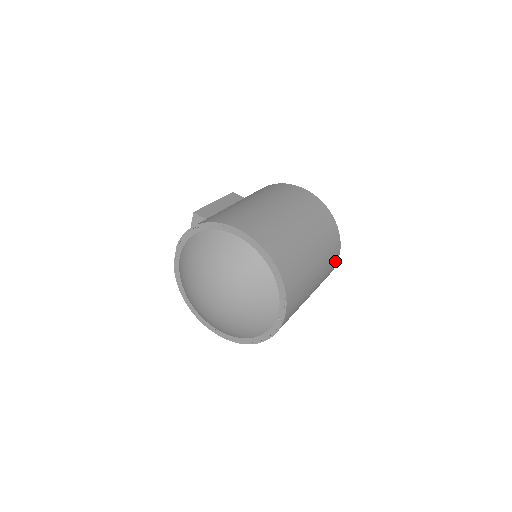
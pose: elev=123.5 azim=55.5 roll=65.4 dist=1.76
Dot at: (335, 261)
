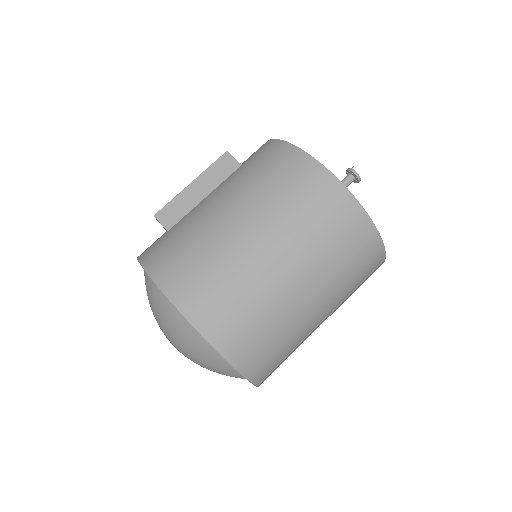
Dot at: (375, 268)
